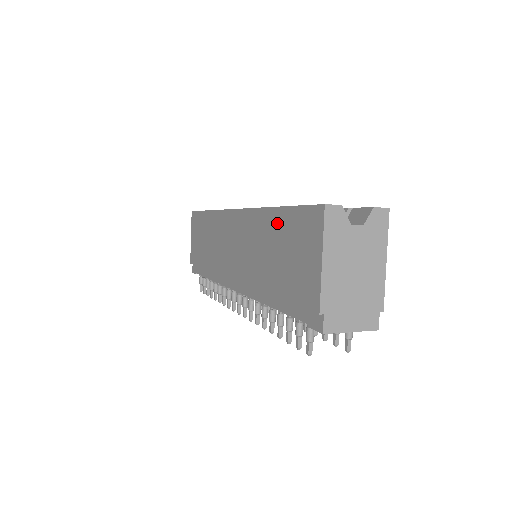
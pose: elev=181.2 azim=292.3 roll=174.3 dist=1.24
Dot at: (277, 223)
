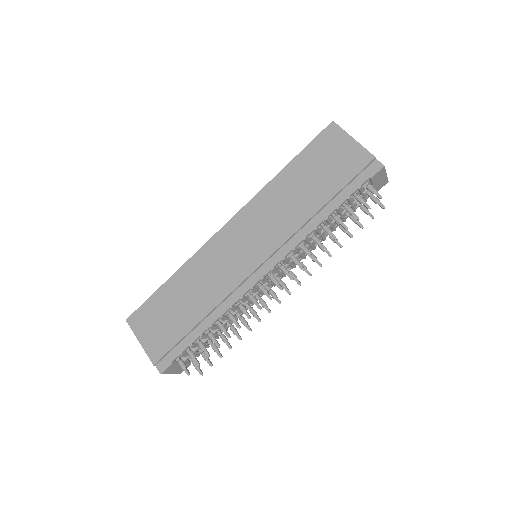
Dot at: (295, 170)
